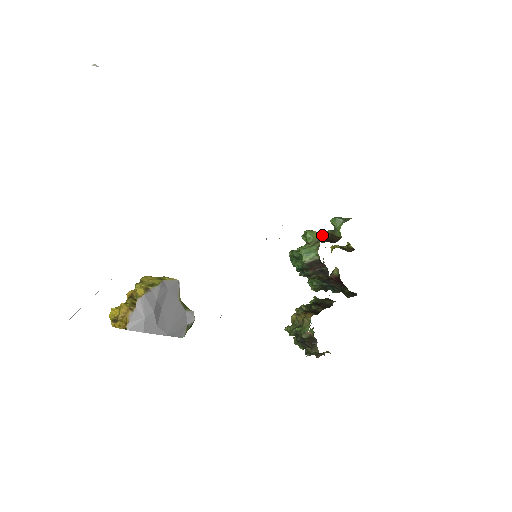
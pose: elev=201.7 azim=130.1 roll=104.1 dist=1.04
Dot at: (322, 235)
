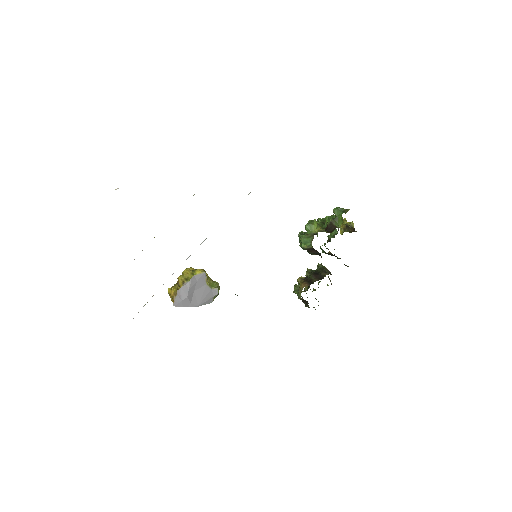
Dot at: (326, 220)
